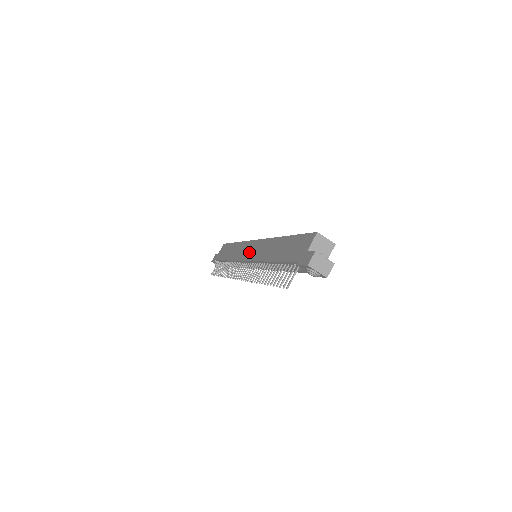
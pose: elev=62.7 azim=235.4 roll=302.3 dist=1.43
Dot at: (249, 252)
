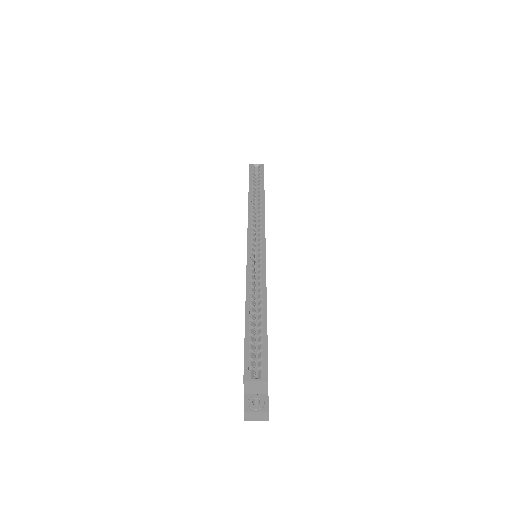
Dot at: occluded
